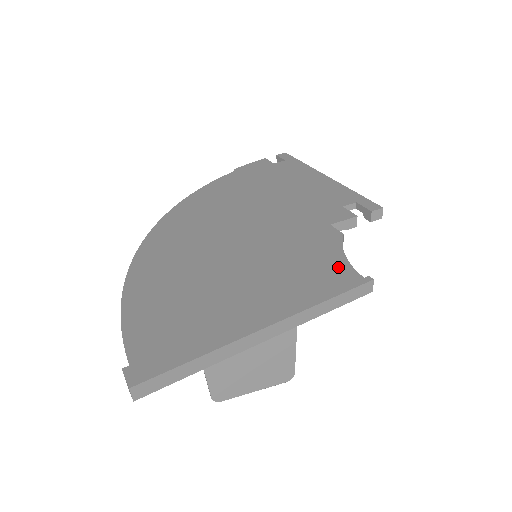
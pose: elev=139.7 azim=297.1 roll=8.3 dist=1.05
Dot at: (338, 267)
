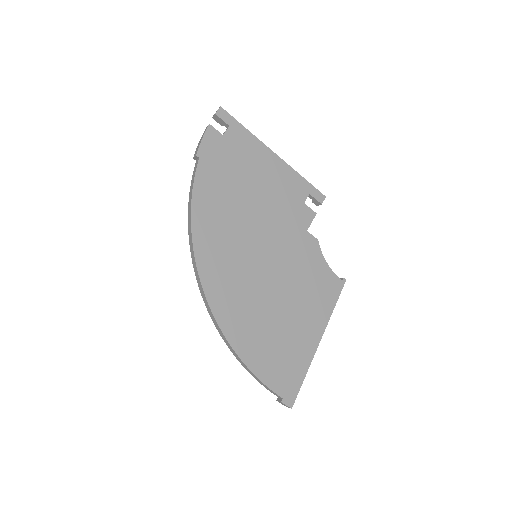
Dot at: (329, 277)
